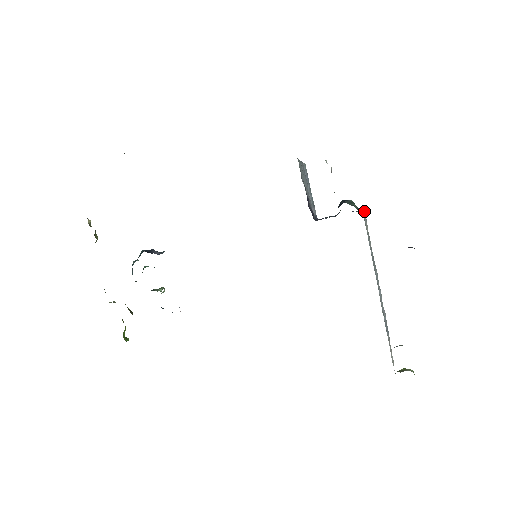
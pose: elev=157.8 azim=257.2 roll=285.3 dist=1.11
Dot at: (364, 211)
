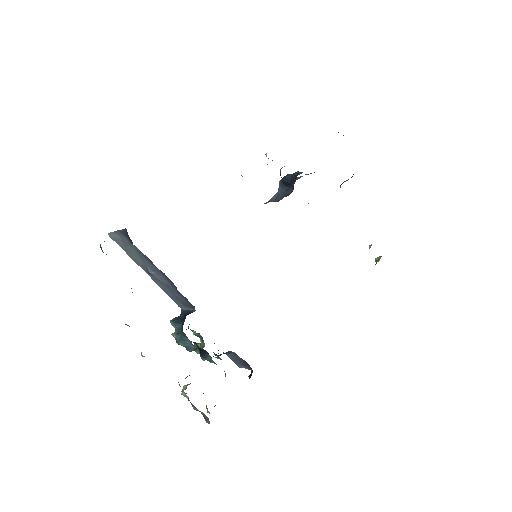
Dot at: occluded
